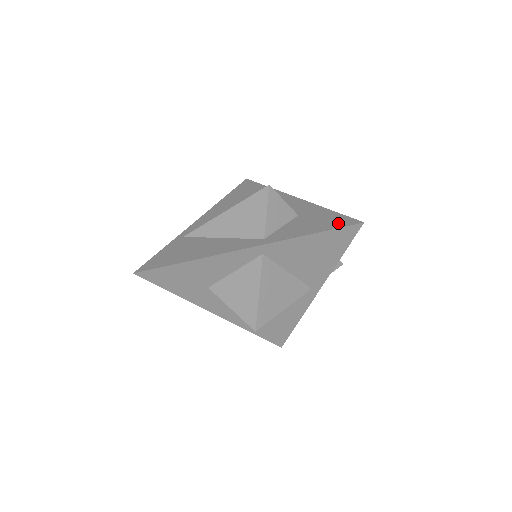
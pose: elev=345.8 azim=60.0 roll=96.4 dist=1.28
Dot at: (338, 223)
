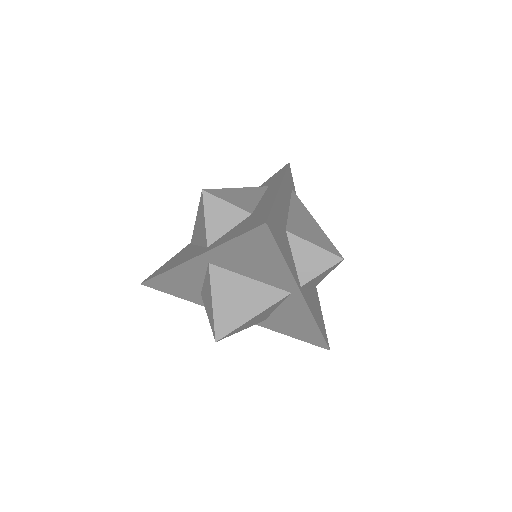
Dot at: (254, 224)
